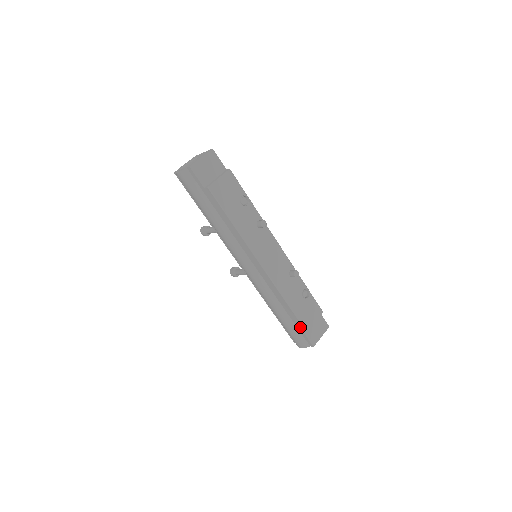
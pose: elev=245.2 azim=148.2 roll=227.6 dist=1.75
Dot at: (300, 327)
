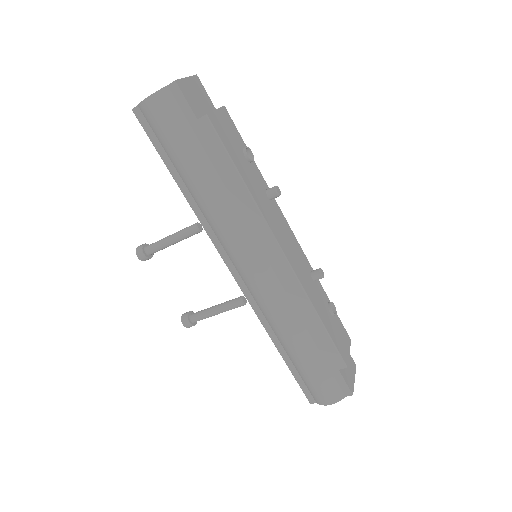
Dot at: (335, 362)
